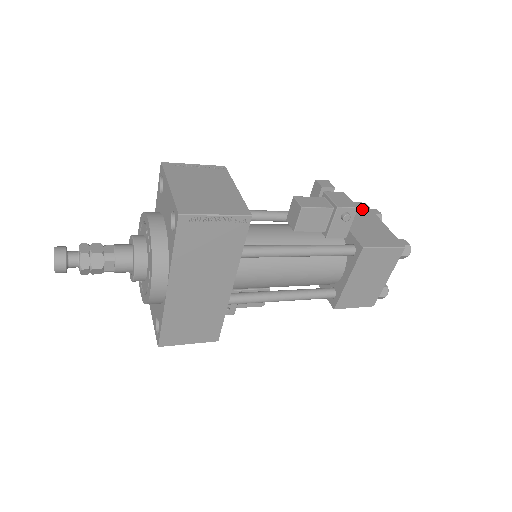
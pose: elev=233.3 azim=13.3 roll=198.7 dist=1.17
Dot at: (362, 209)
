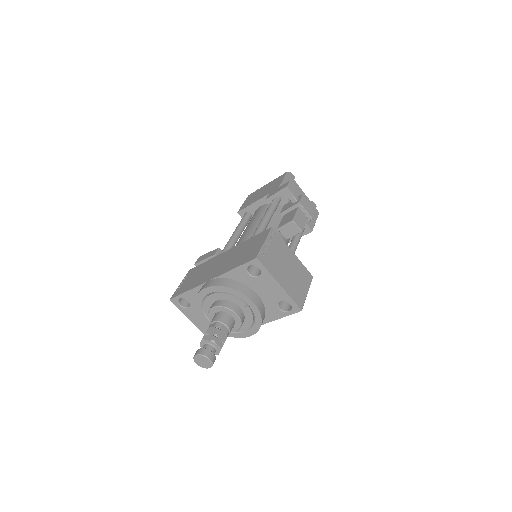
Dot at: (292, 183)
